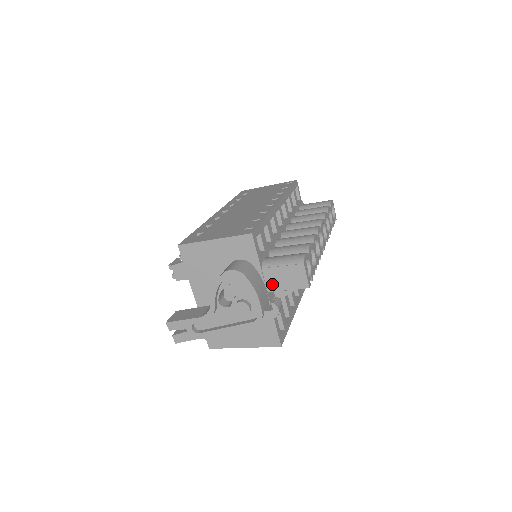
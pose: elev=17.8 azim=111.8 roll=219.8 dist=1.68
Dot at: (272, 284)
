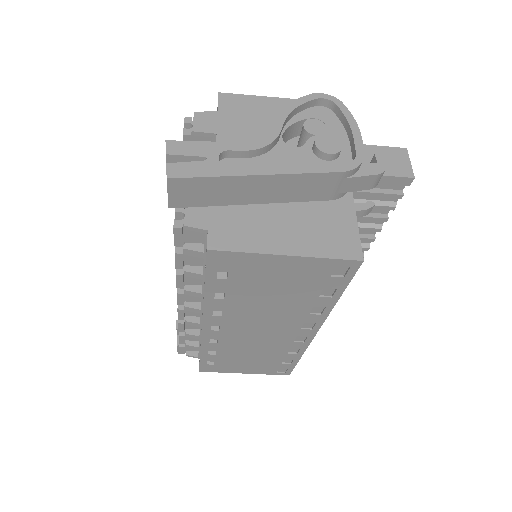
Dot at: occluded
